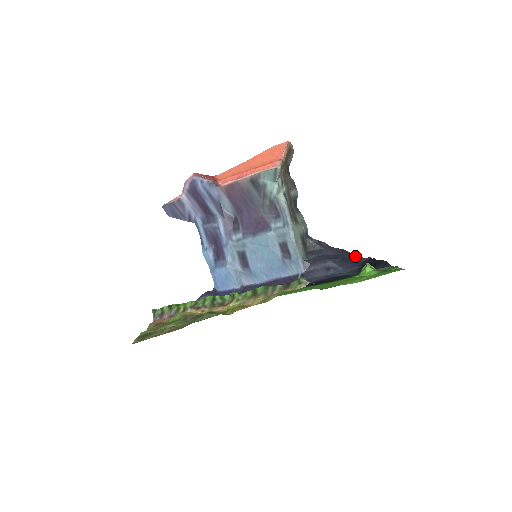
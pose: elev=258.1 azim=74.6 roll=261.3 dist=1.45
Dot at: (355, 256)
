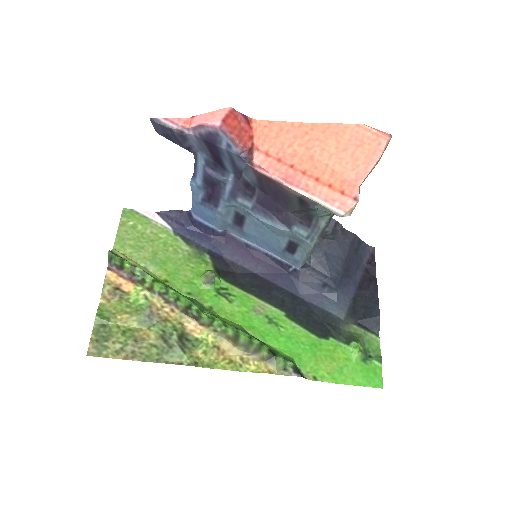
Dot at: (361, 248)
